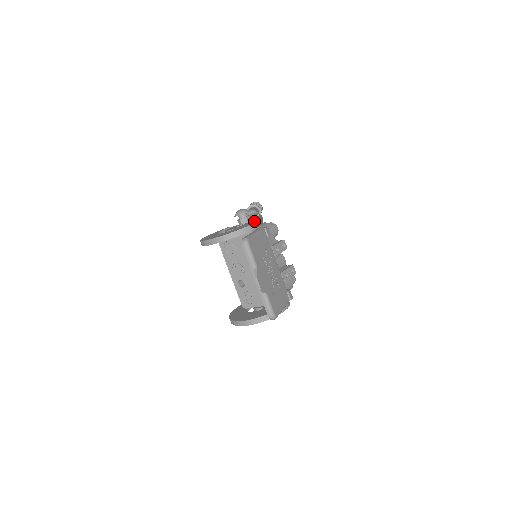
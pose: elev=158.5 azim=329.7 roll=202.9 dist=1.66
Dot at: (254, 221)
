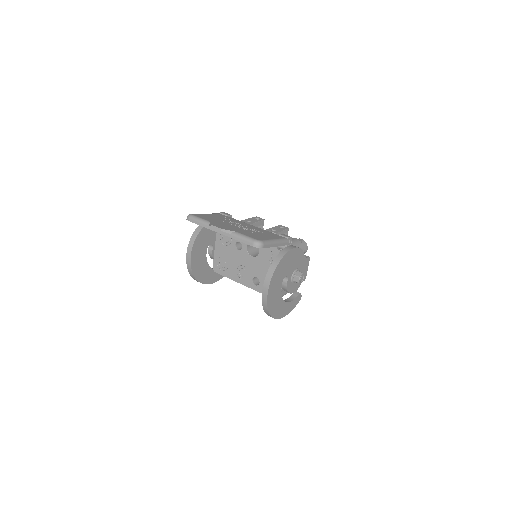
Dot at: occluded
